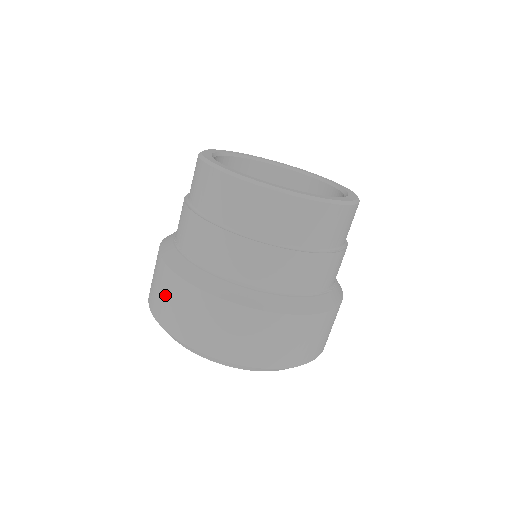
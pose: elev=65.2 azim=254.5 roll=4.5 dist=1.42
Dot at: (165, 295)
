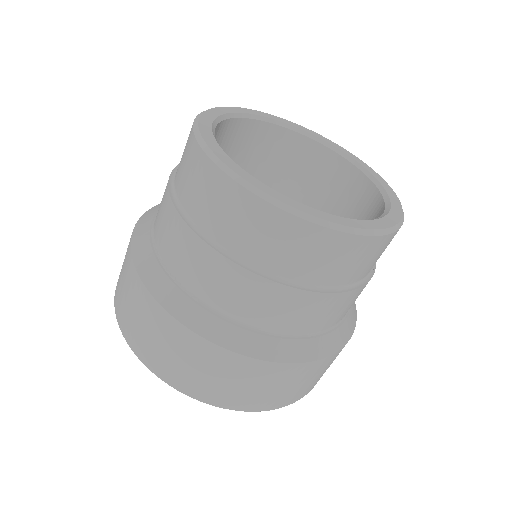
Dot at: (163, 344)
